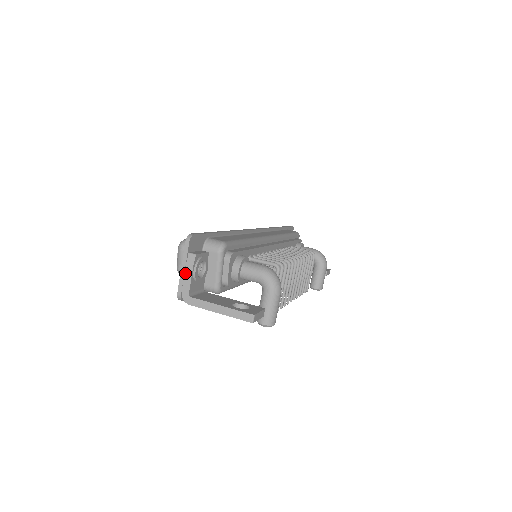
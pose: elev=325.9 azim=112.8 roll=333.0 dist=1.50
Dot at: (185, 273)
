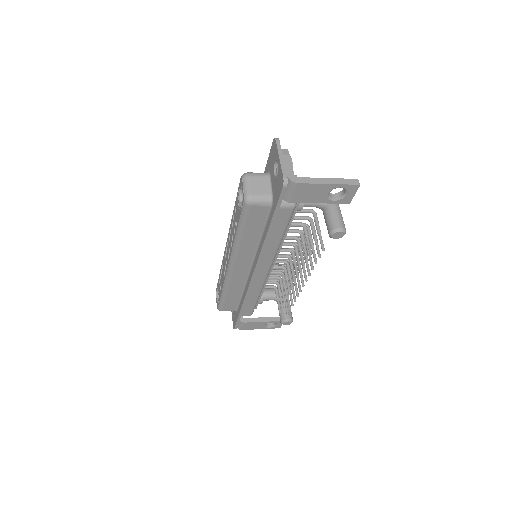
Dot at: (284, 161)
